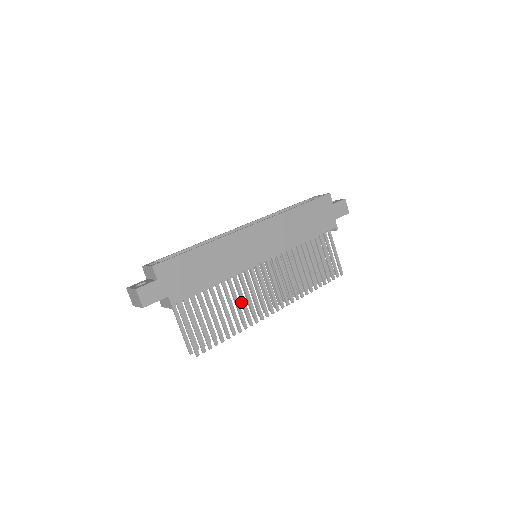
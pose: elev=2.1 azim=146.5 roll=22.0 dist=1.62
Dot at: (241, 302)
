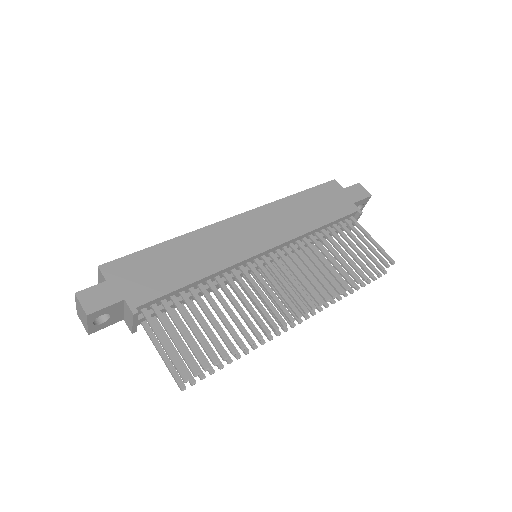
Dot at: (251, 316)
